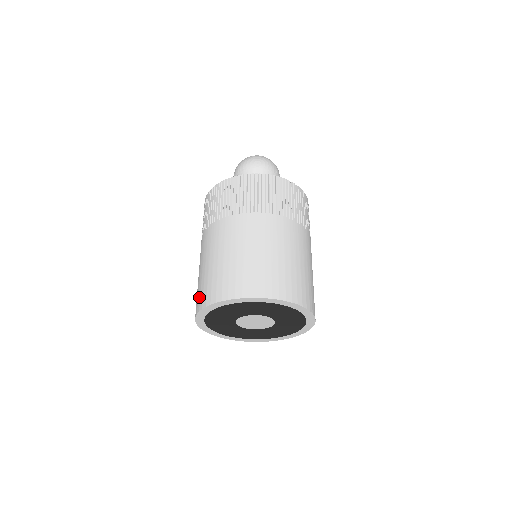
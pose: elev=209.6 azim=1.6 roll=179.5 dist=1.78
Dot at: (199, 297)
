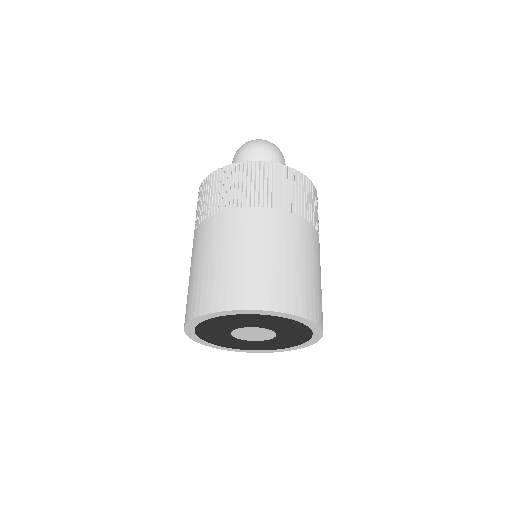
Dot at: occluded
